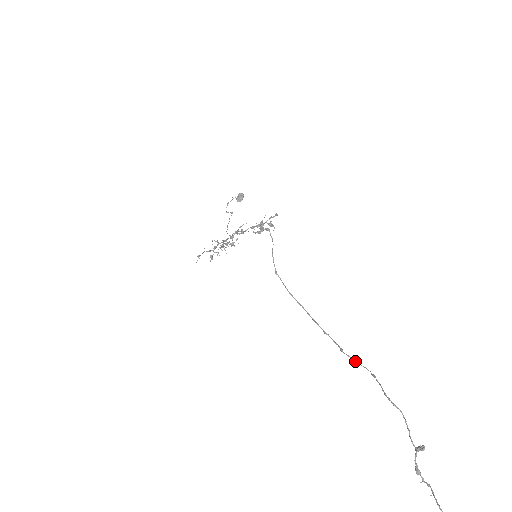
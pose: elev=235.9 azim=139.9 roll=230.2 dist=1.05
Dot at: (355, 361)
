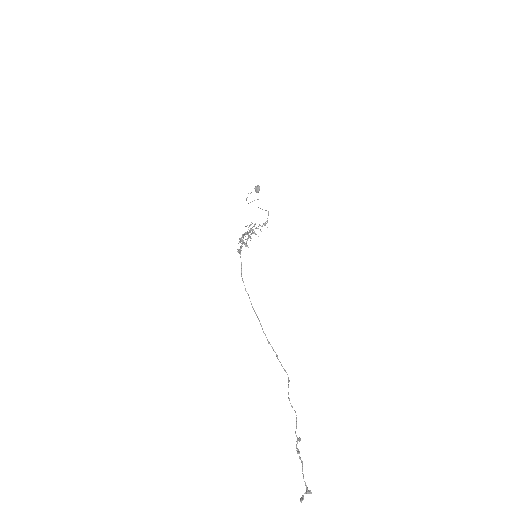
Dot at: occluded
